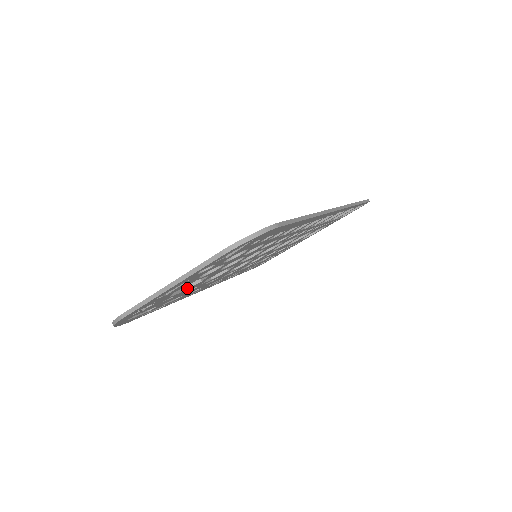
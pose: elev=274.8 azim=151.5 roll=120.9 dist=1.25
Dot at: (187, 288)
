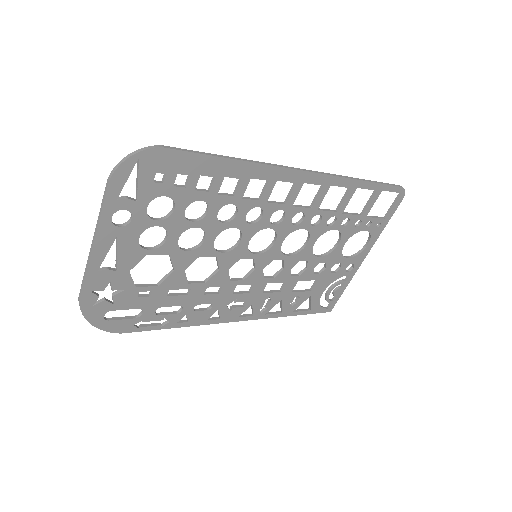
Dot at: (162, 281)
